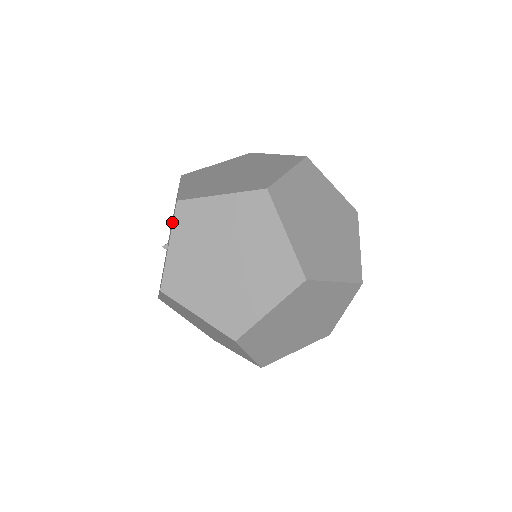
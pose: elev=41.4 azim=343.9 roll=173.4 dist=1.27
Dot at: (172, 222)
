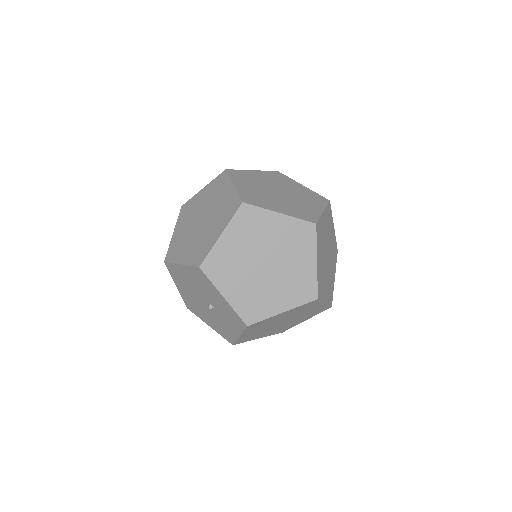
Dot at: (201, 287)
